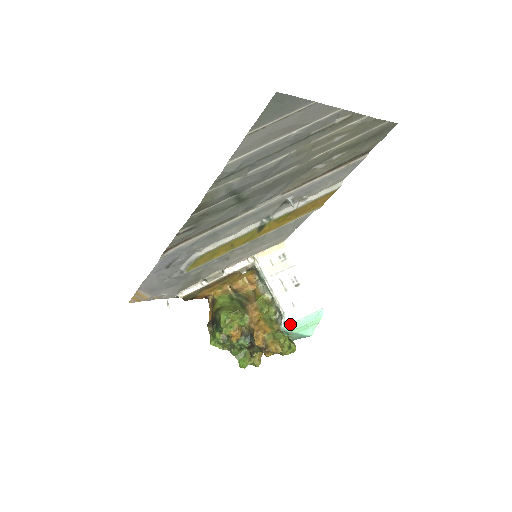
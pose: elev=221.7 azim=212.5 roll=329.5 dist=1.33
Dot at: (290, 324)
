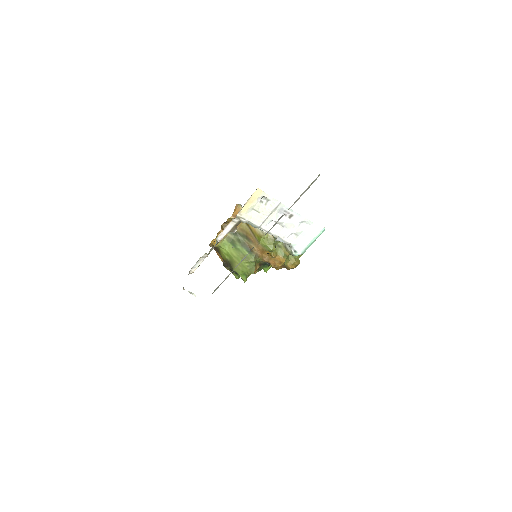
Dot at: (301, 252)
